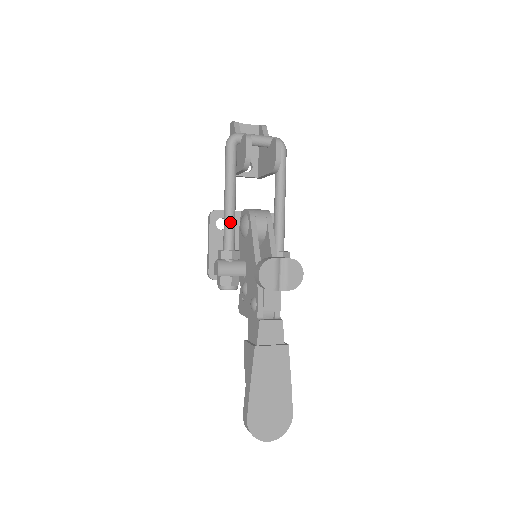
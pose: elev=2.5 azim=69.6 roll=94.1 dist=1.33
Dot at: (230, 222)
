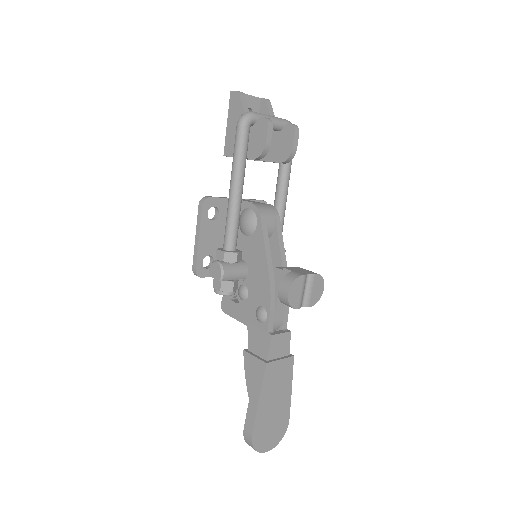
Dot at: (236, 219)
